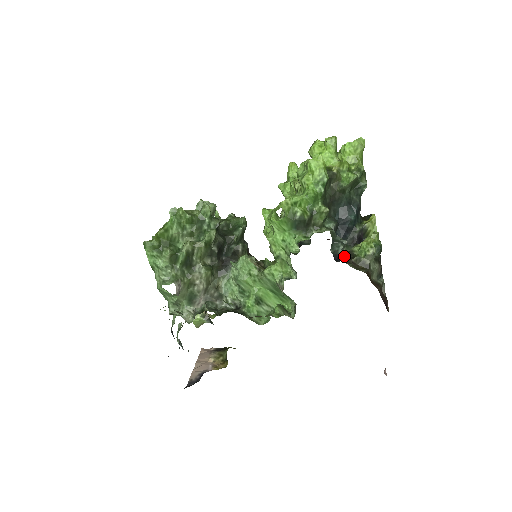
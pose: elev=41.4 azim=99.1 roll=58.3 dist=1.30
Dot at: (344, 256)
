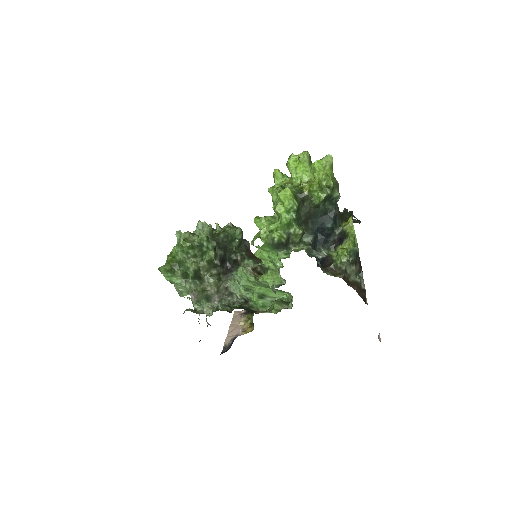
Dot at: (325, 261)
